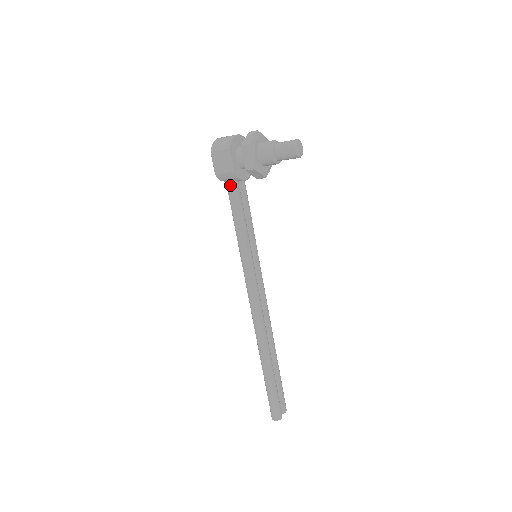
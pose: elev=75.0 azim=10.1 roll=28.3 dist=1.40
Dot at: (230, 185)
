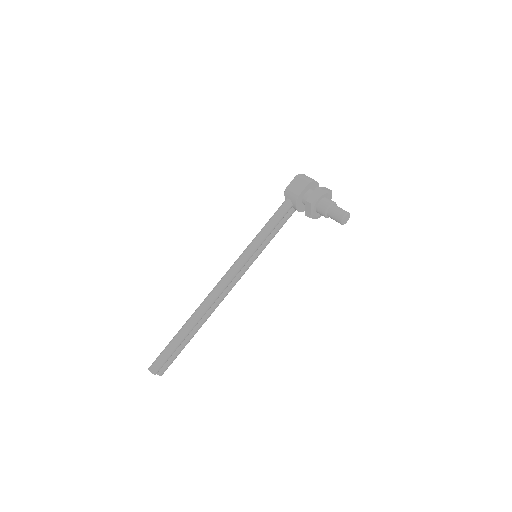
Dot at: (287, 202)
